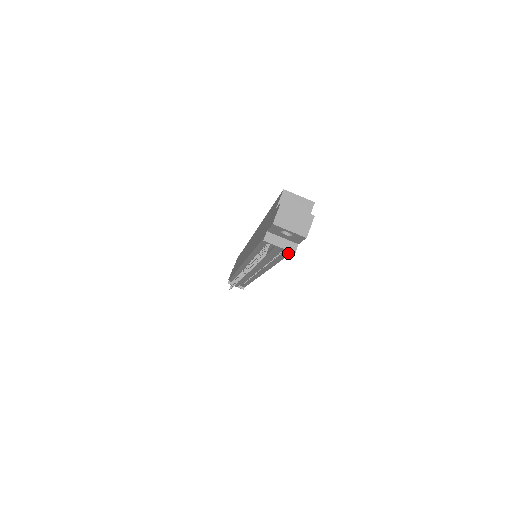
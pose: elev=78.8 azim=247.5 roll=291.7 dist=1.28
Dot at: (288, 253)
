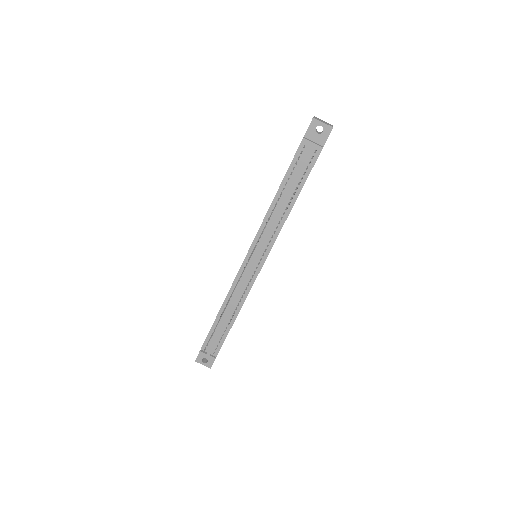
Dot at: (313, 164)
